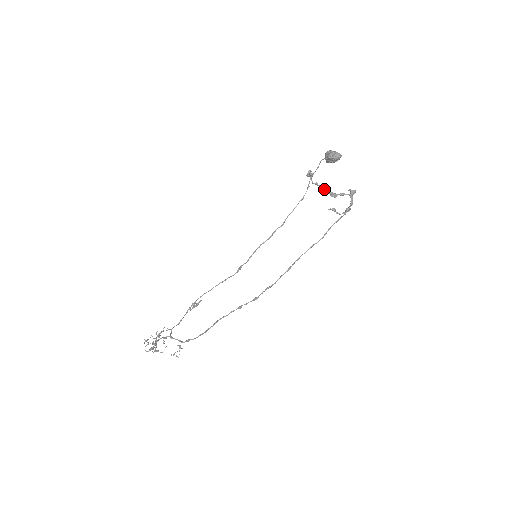
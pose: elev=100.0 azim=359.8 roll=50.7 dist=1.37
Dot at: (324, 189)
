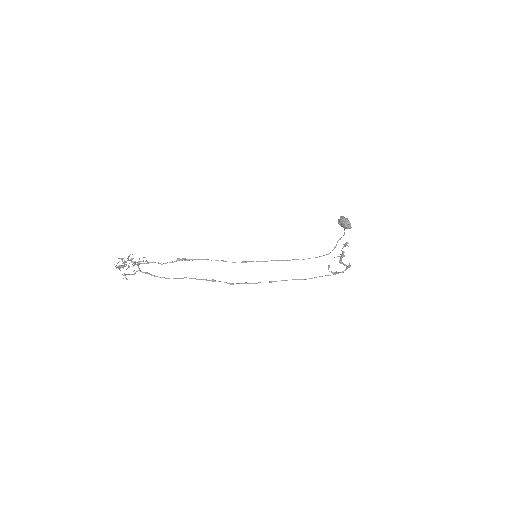
Dot at: (342, 256)
